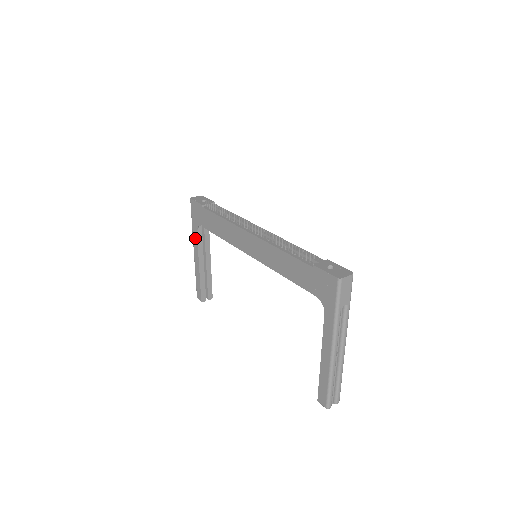
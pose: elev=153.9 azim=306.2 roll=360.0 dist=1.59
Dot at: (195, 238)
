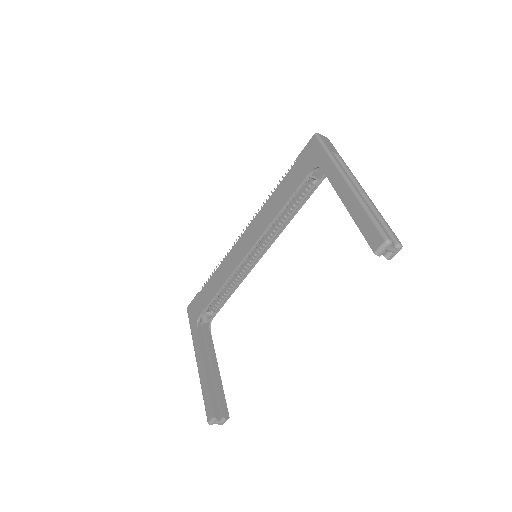
Dot at: (196, 340)
